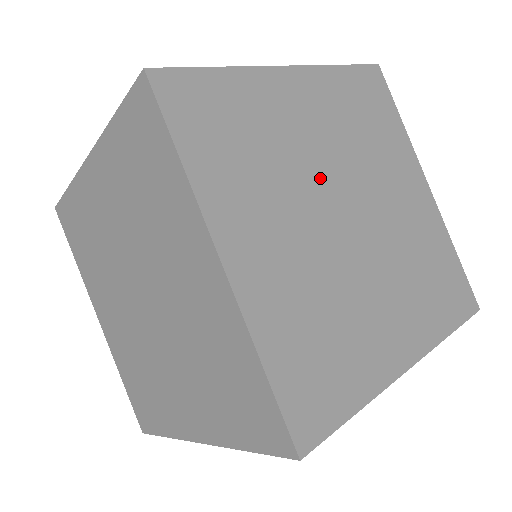
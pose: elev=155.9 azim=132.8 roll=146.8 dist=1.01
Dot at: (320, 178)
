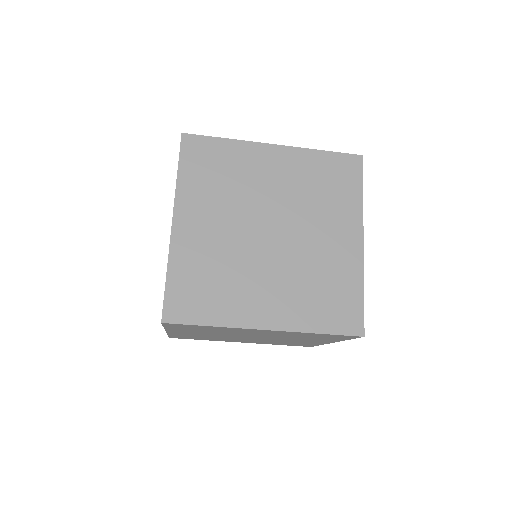
Dot at: occluded
